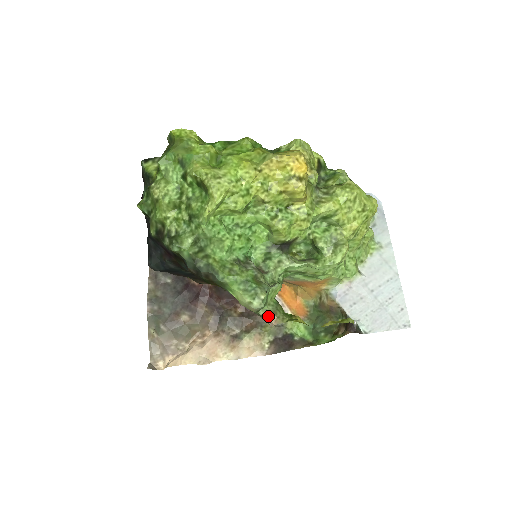
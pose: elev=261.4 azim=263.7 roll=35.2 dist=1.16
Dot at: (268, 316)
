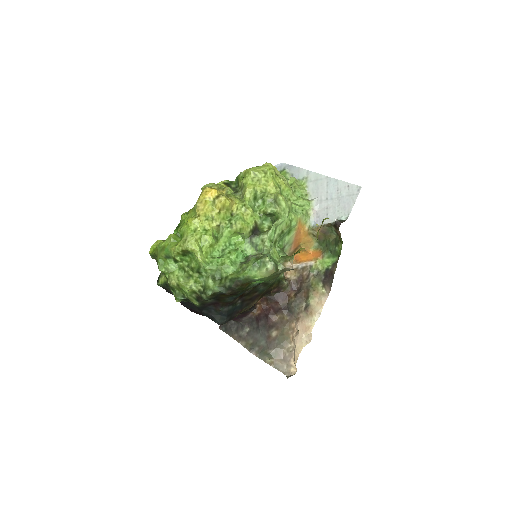
Dot at: (285, 266)
